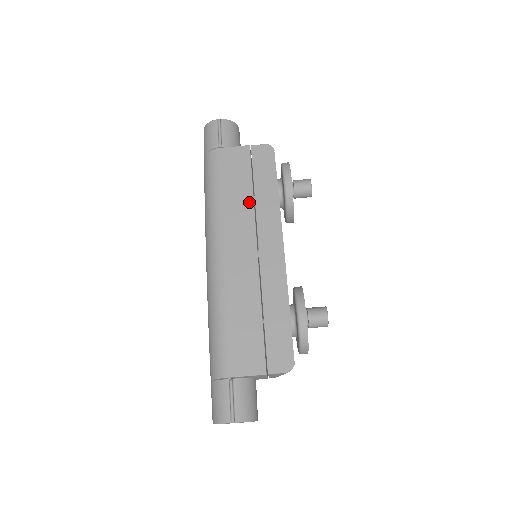
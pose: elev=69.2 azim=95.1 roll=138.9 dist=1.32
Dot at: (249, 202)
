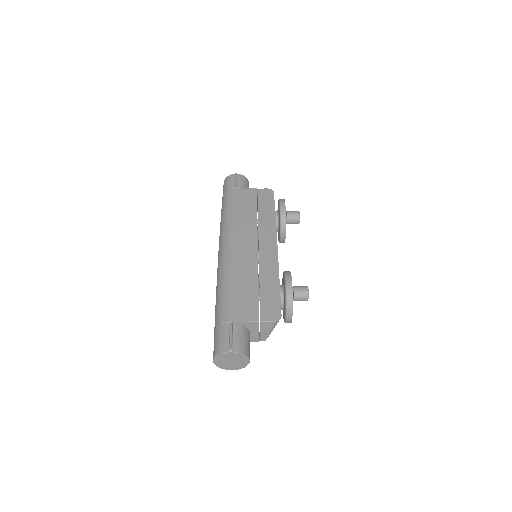
Dot at: (254, 219)
